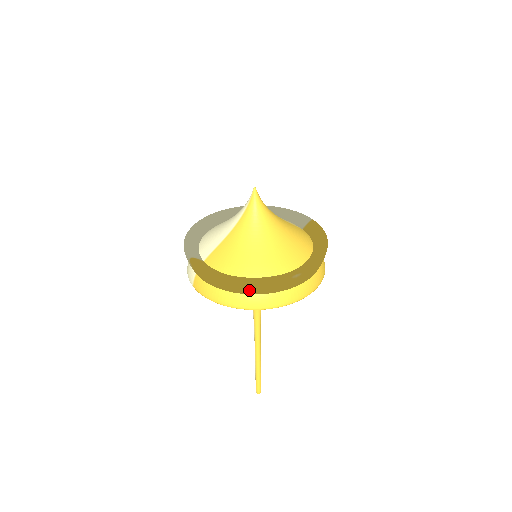
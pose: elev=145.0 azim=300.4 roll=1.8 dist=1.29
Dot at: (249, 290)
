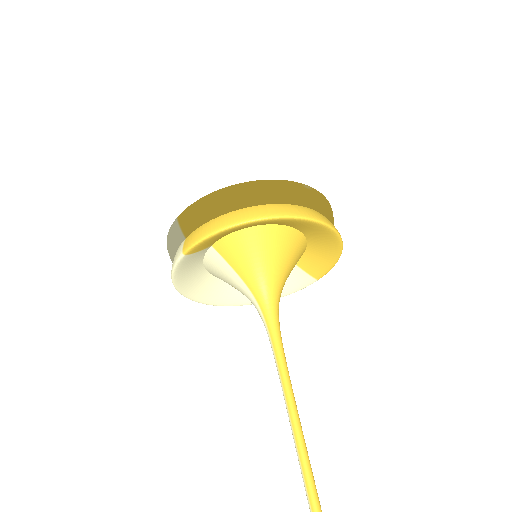
Dot at: (256, 196)
